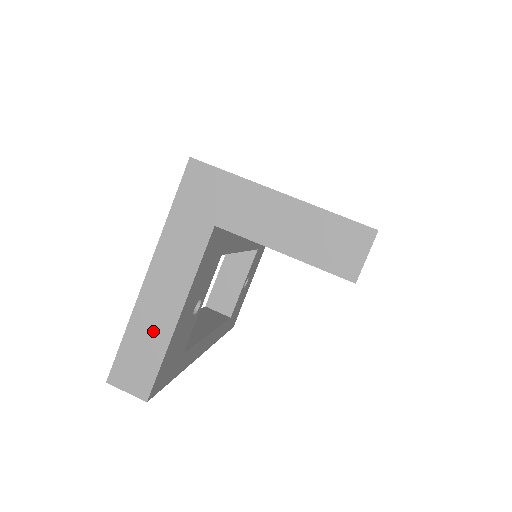
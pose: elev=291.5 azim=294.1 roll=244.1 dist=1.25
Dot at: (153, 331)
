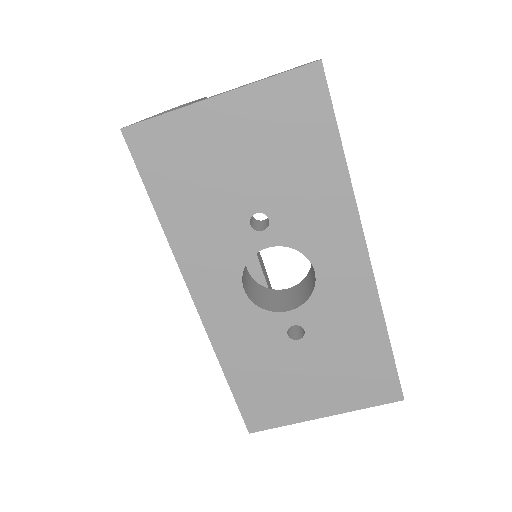
Dot at: occluded
